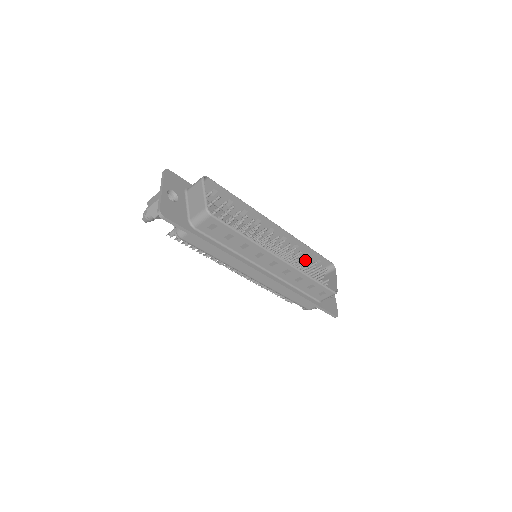
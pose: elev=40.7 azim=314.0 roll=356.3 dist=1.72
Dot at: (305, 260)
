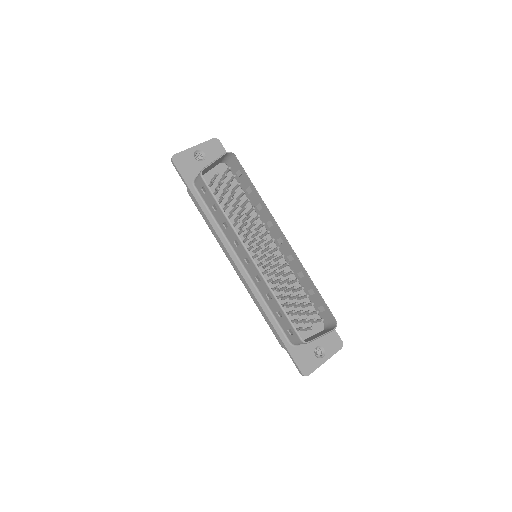
Dot at: (312, 299)
